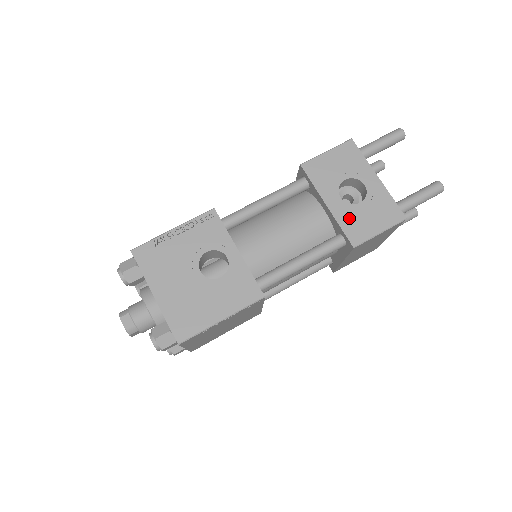
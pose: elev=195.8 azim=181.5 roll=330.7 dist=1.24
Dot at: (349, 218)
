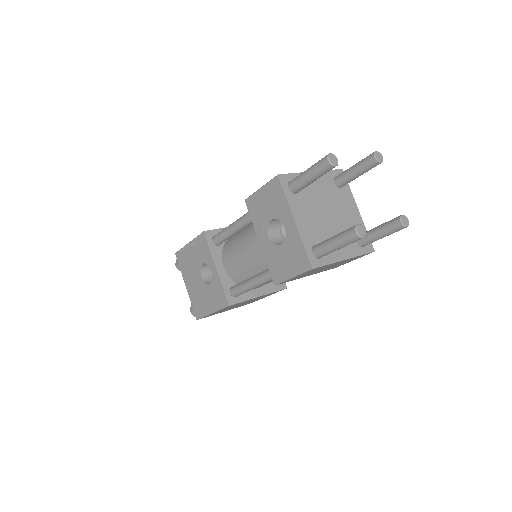
Dot at: (273, 258)
